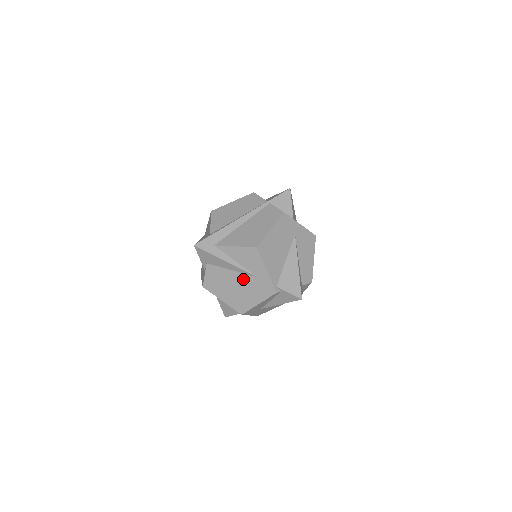
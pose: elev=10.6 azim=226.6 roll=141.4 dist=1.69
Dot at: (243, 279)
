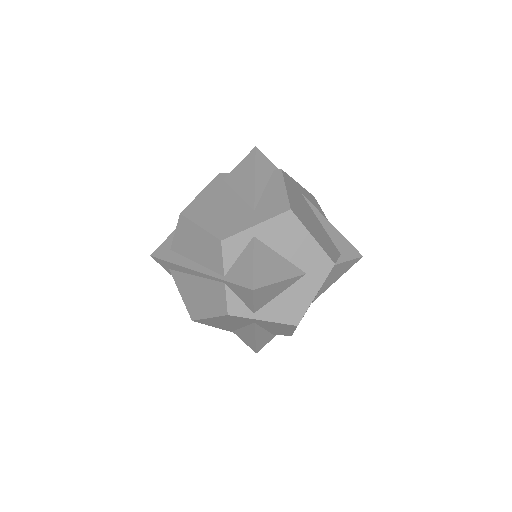
Dot at: occluded
